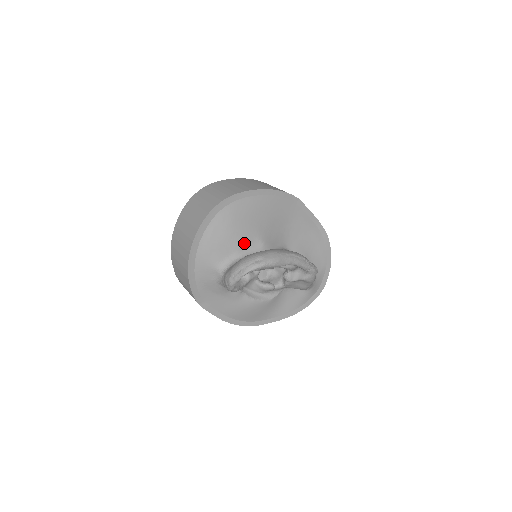
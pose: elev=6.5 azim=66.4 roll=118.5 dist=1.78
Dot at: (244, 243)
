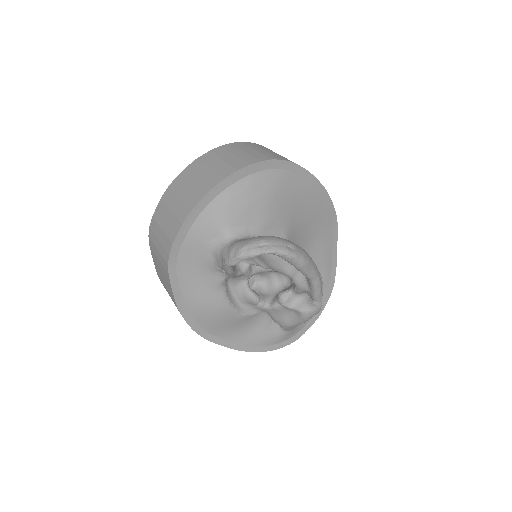
Dot at: (271, 224)
